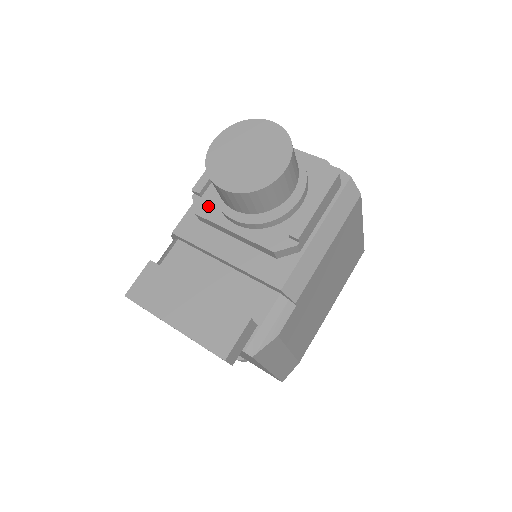
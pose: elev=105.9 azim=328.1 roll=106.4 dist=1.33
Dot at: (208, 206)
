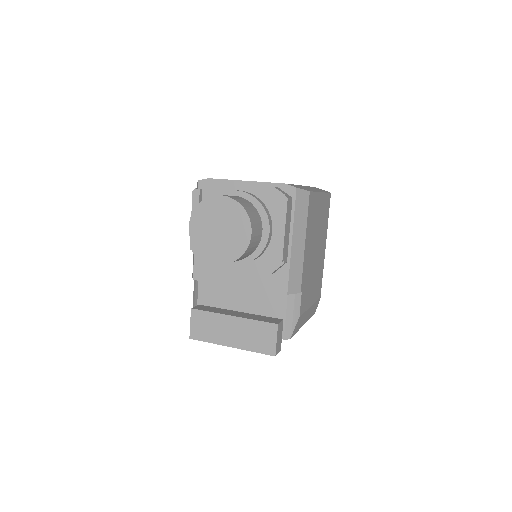
Dot at: occluded
